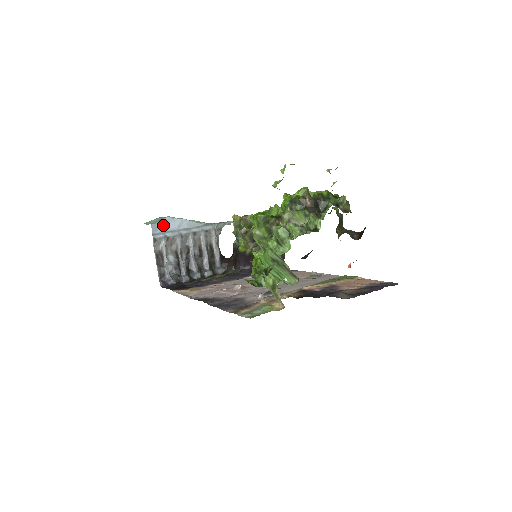
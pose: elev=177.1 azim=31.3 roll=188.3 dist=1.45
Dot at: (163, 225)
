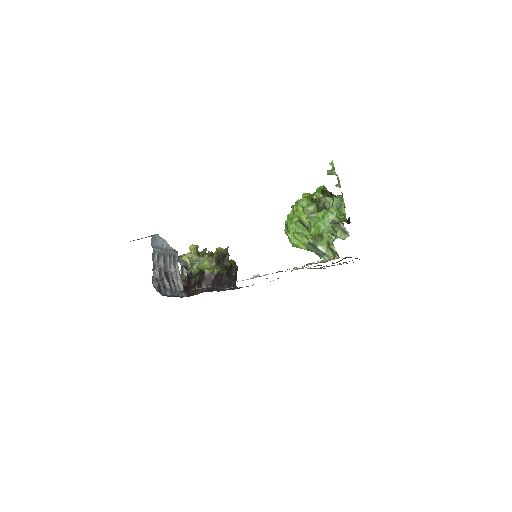
Dot at: (156, 240)
